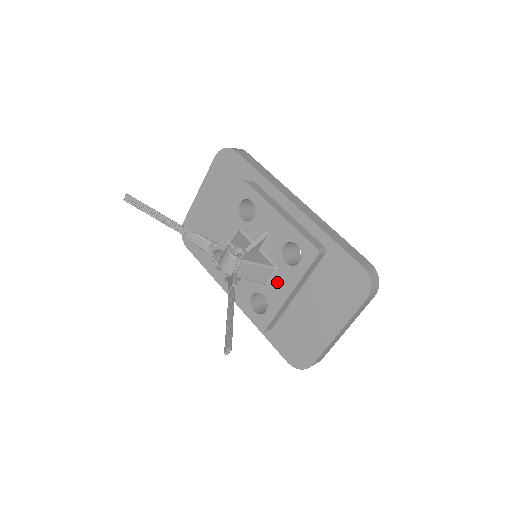
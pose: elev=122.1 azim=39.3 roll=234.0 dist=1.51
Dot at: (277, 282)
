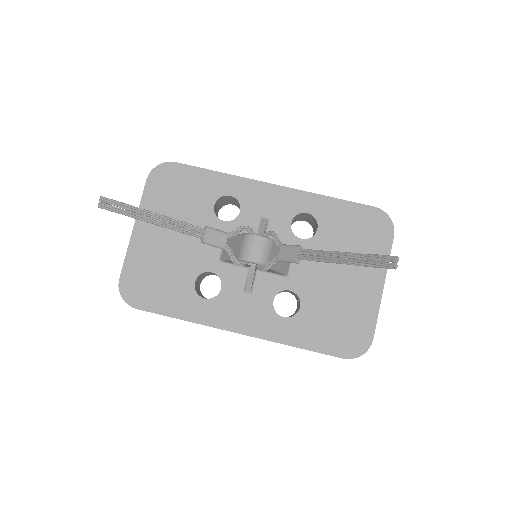
Dot at: (300, 265)
